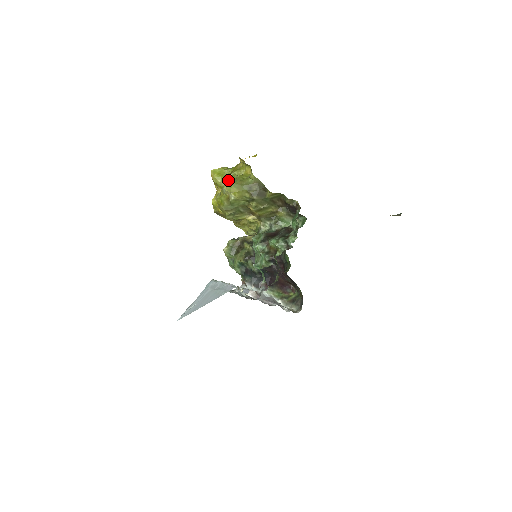
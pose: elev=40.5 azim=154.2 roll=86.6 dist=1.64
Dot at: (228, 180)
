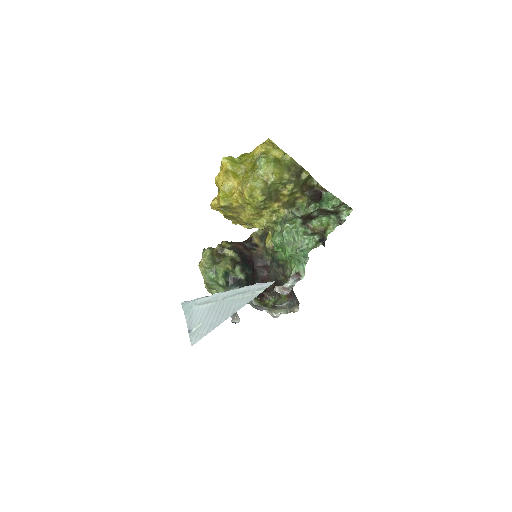
Dot at: (263, 162)
